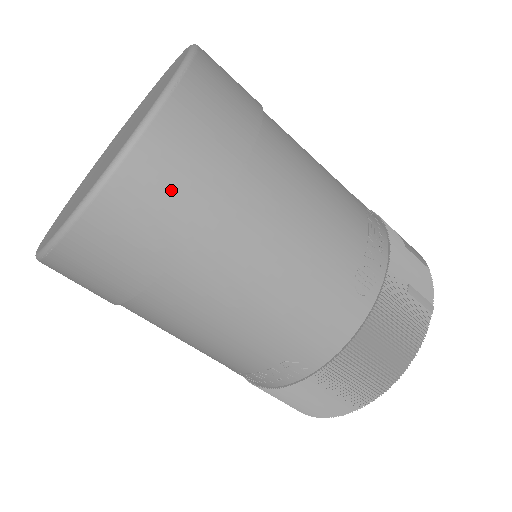
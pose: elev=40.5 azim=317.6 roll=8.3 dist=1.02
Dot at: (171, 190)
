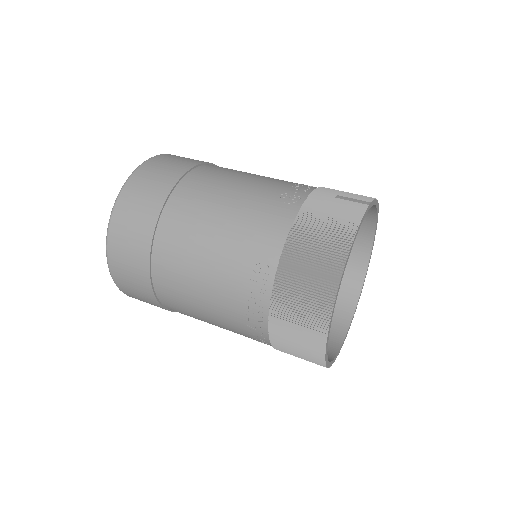
Dot at: (150, 185)
